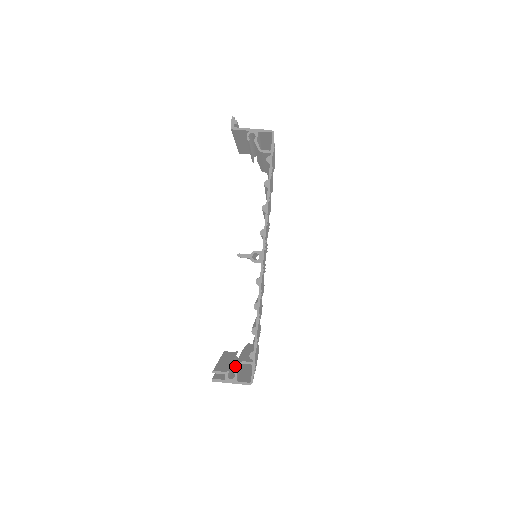
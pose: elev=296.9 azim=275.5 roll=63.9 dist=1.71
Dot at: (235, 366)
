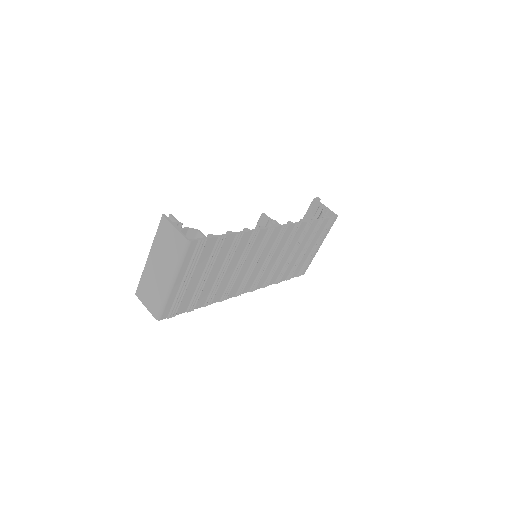
Dot at: occluded
